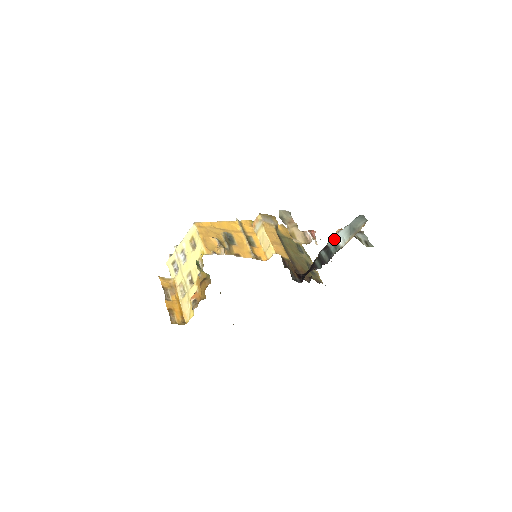
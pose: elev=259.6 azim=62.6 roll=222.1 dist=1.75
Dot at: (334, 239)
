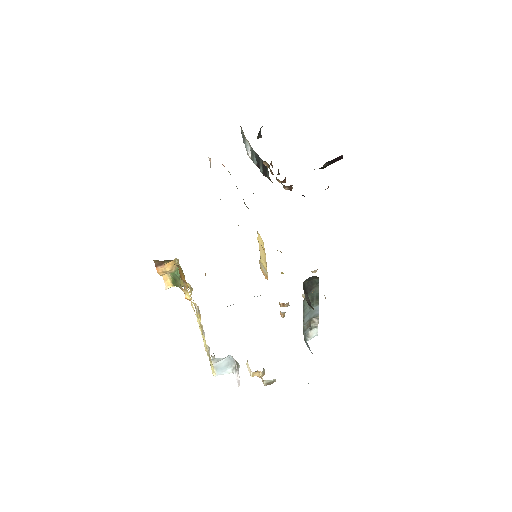
Dot at: (251, 157)
